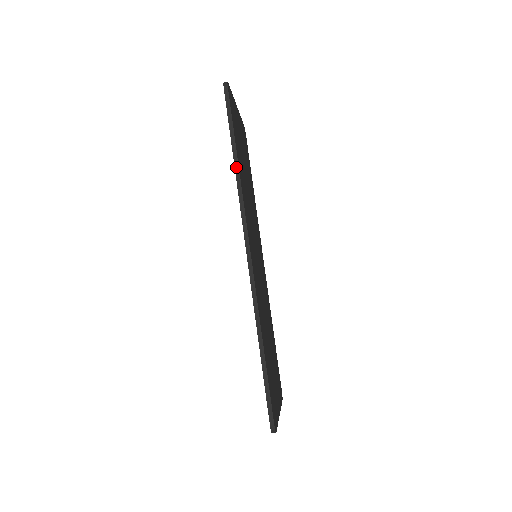
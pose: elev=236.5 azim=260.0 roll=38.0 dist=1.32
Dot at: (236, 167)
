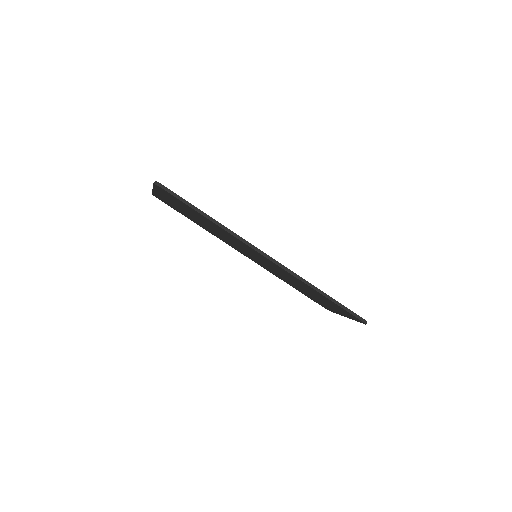
Dot at: (216, 223)
